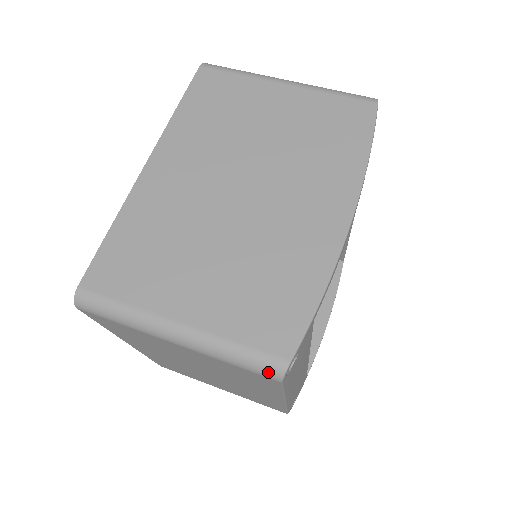
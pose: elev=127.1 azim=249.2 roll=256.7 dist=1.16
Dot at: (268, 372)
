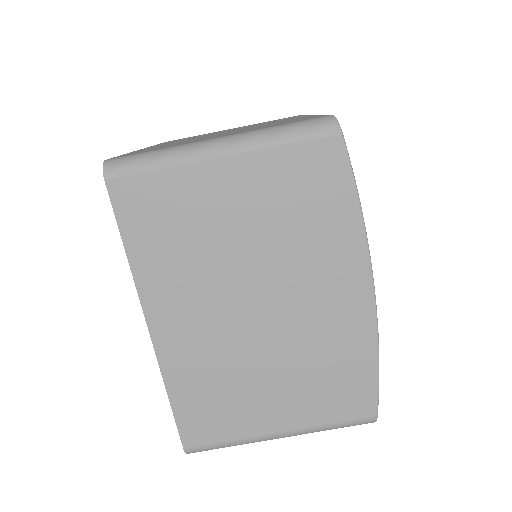
Dot at: occluded
